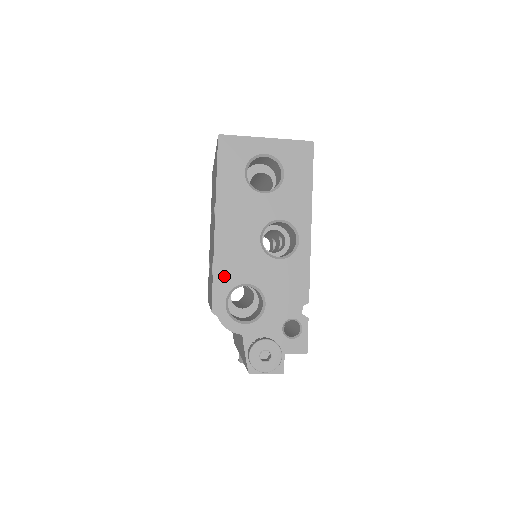
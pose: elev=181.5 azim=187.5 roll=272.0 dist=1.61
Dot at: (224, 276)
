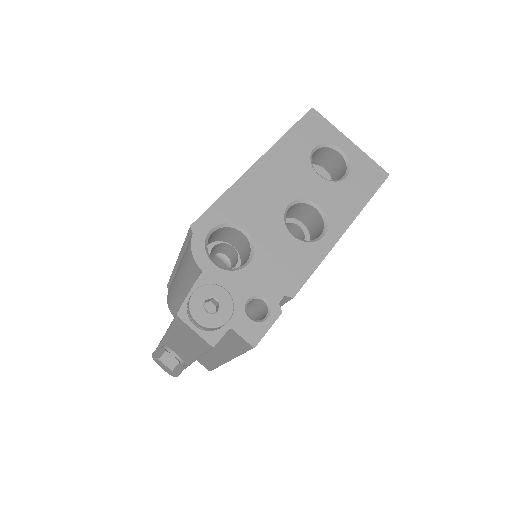
Dot at: (230, 206)
